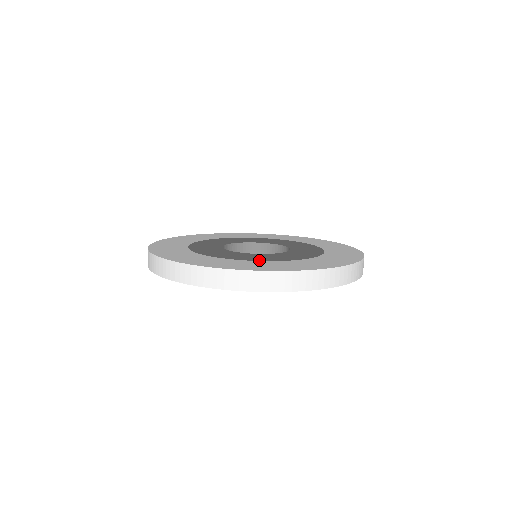
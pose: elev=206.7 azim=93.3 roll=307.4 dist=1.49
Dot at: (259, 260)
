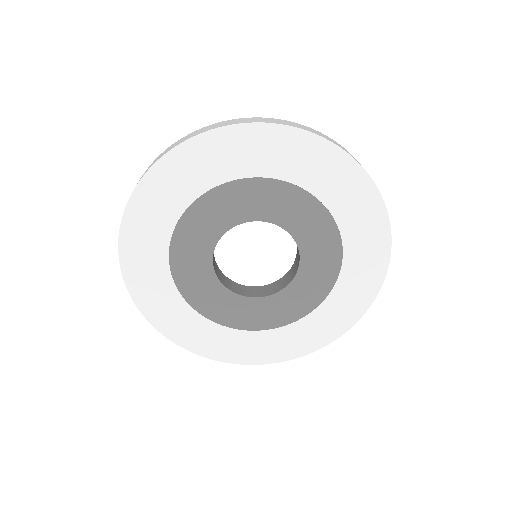
Dot at: occluded
